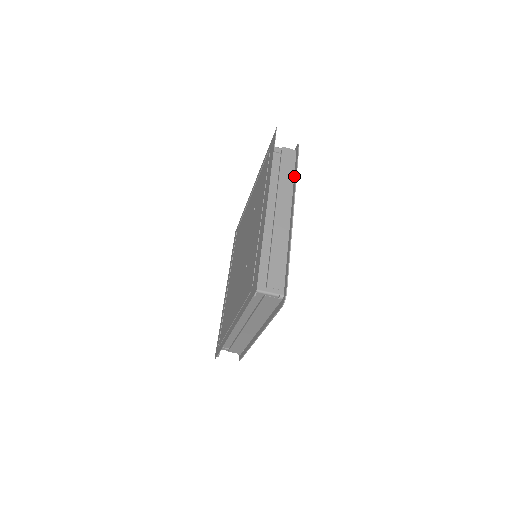
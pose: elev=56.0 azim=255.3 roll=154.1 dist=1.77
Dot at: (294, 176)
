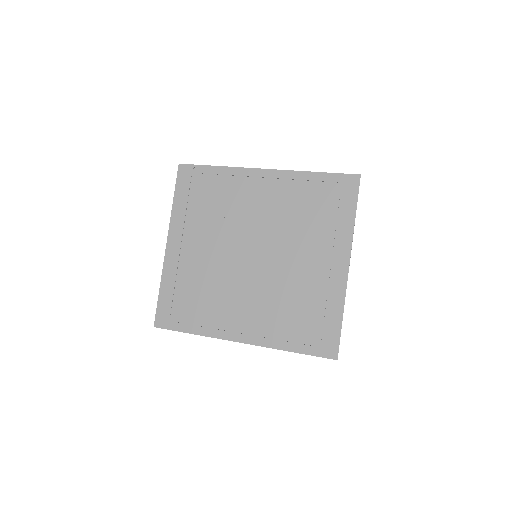
Dot at: occluded
